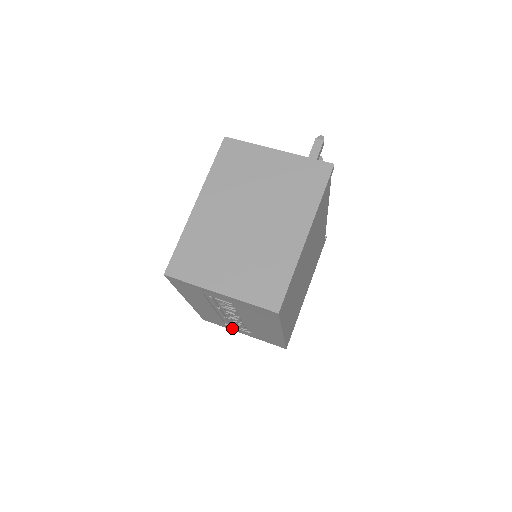
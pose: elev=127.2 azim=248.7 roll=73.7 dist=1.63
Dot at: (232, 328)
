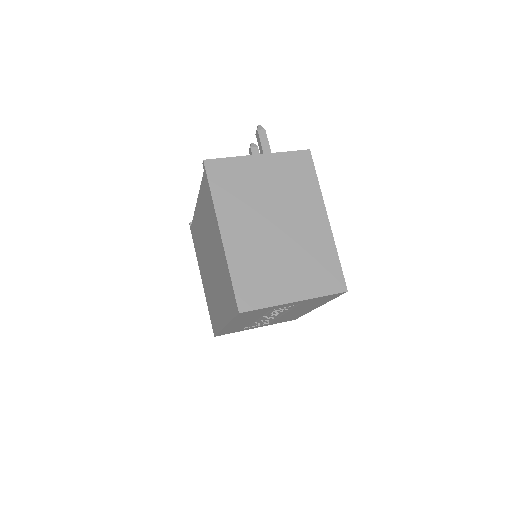
Dot at: occluded
